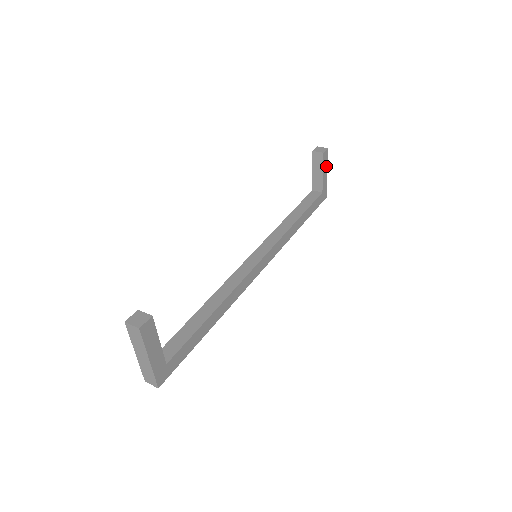
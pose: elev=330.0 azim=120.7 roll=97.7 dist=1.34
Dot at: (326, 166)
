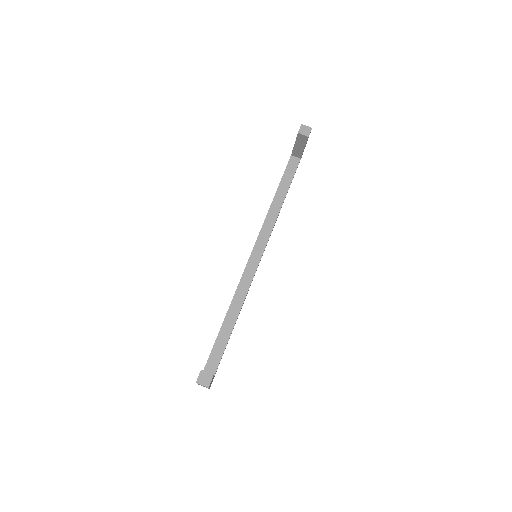
Dot at: (307, 140)
